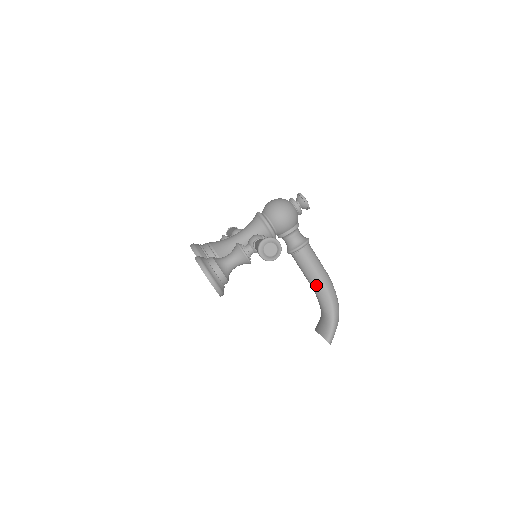
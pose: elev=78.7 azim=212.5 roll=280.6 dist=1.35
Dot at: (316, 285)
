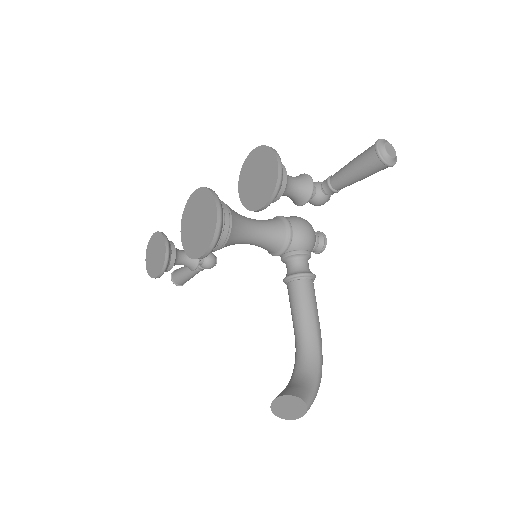
Dot at: (307, 330)
